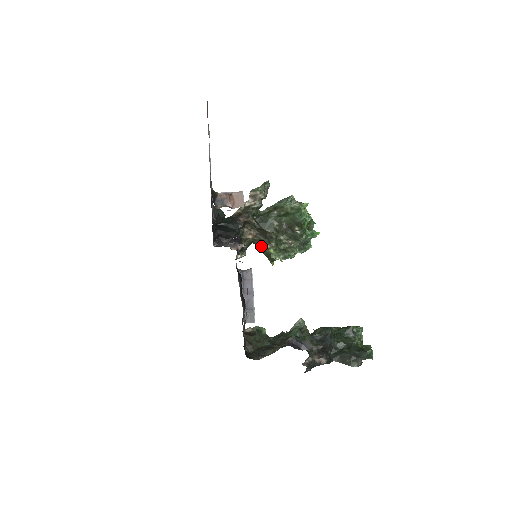
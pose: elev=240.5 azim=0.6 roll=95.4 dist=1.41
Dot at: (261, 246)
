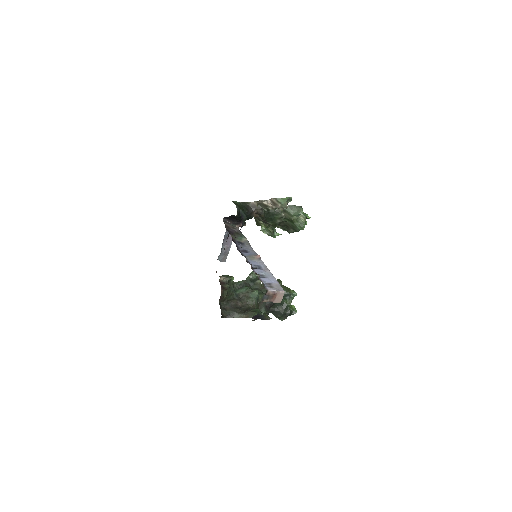
Dot at: (256, 218)
